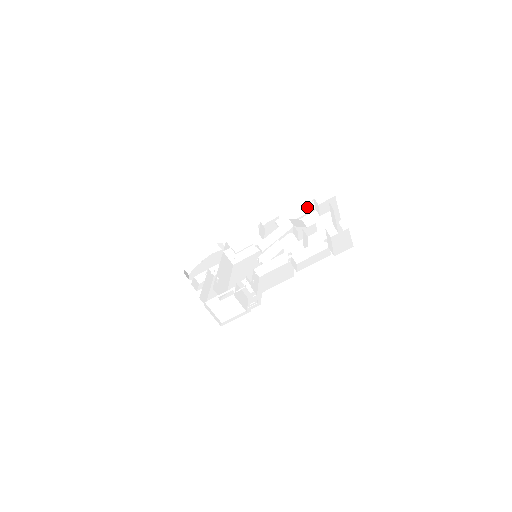
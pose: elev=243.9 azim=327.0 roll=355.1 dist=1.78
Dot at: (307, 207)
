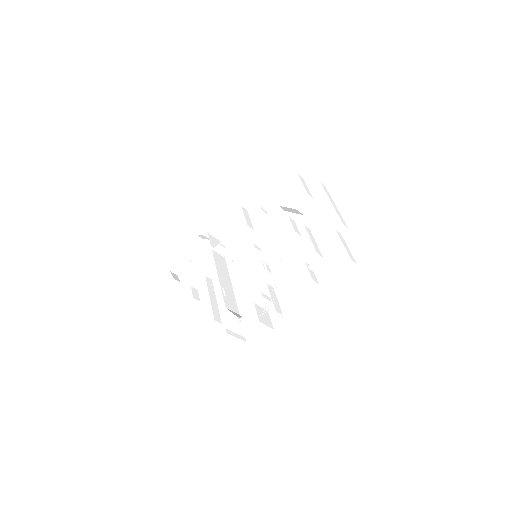
Dot at: (293, 185)
